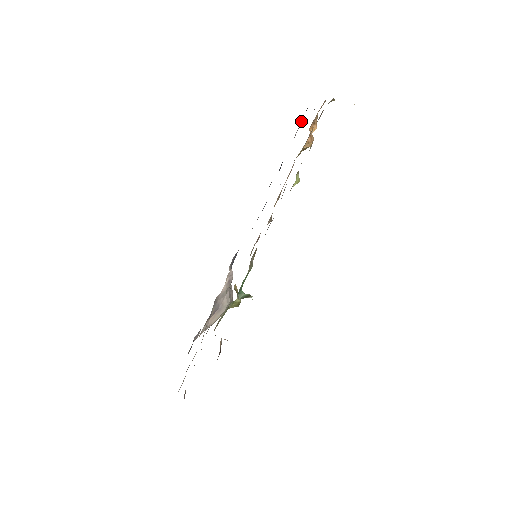
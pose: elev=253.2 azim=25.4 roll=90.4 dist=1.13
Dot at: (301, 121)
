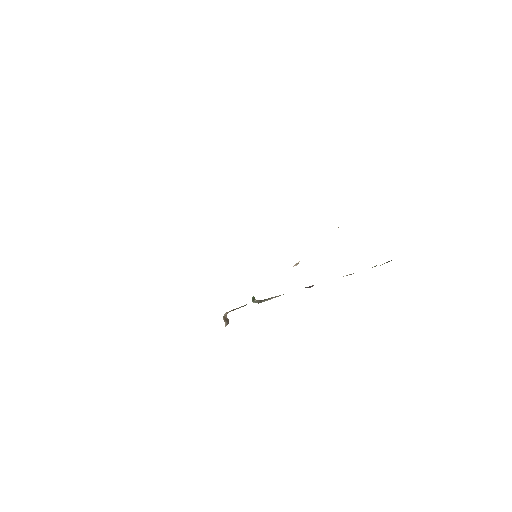
Dot at: occluded
